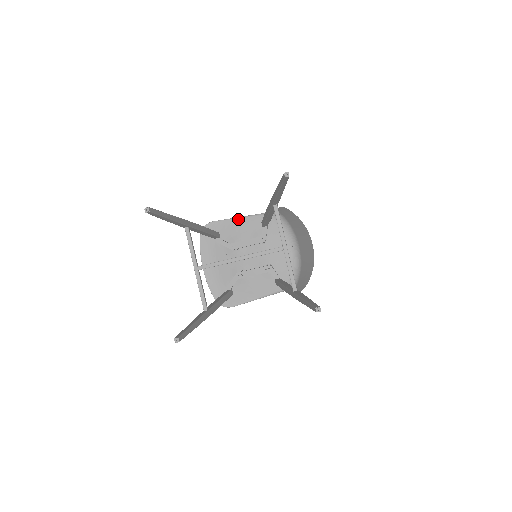
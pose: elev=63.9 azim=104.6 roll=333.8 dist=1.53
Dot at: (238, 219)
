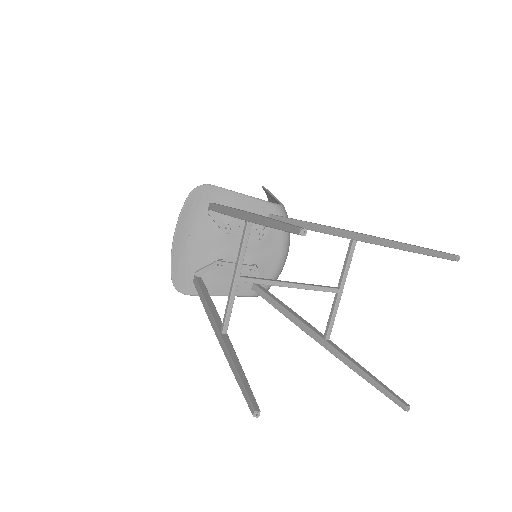
Dot at: (243, 197)
